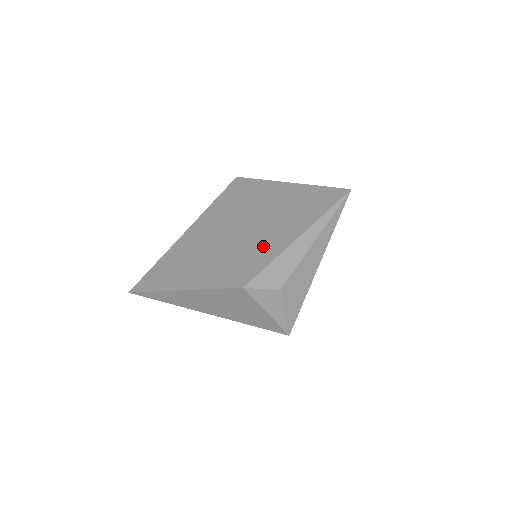
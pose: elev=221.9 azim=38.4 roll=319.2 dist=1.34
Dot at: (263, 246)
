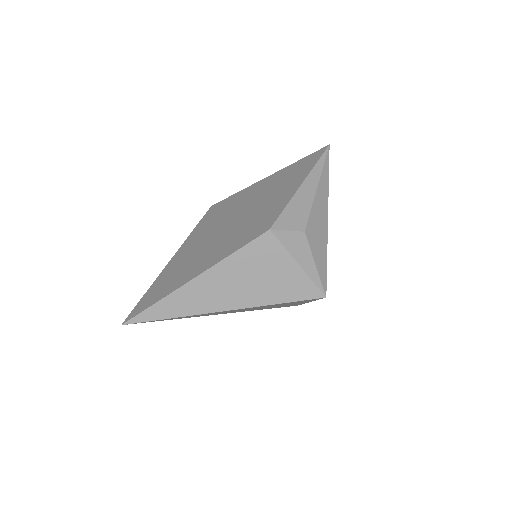
Dot at: (271, 205)
